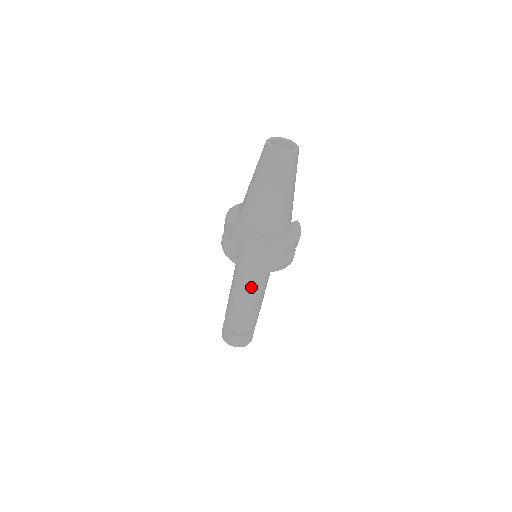
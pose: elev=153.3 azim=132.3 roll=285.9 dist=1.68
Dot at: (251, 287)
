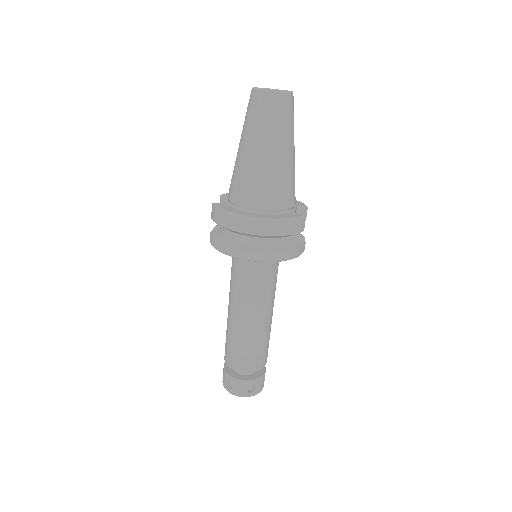
Dot at: (235, 291)
